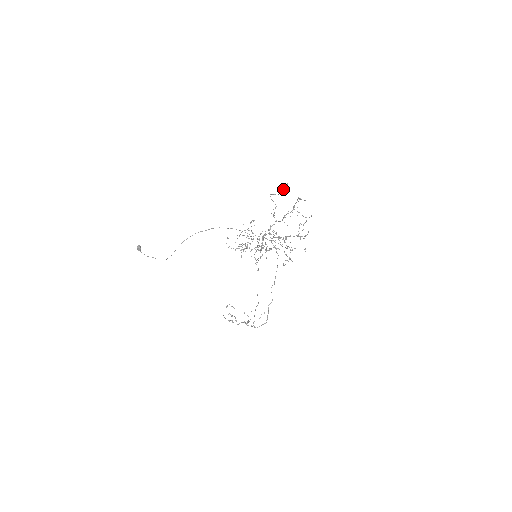
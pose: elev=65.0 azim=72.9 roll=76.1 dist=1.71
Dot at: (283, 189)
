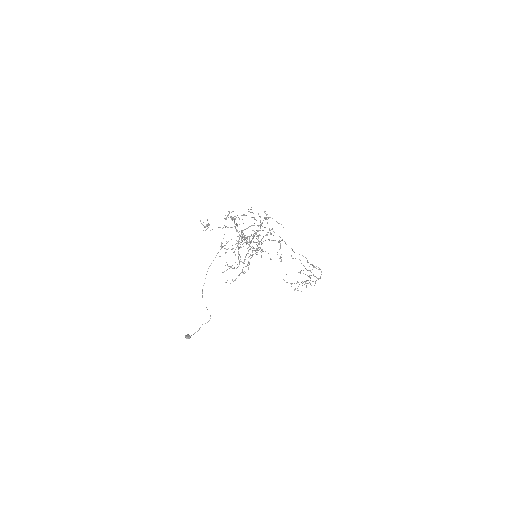
Dot at: occluded
